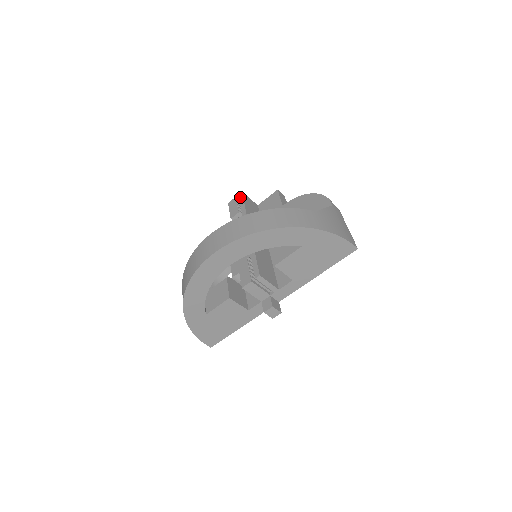
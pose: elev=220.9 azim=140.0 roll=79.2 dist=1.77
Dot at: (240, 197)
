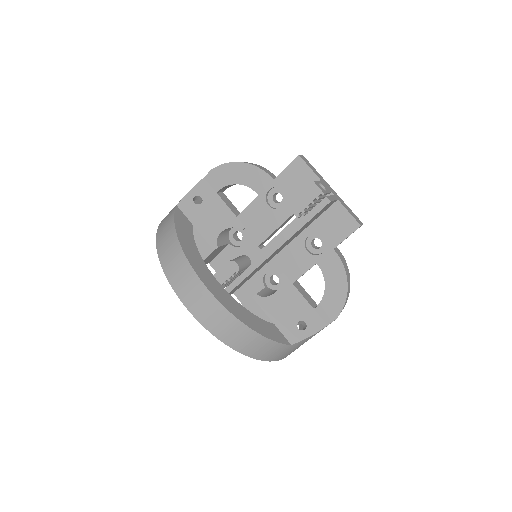
Dot at: (320, 206)
